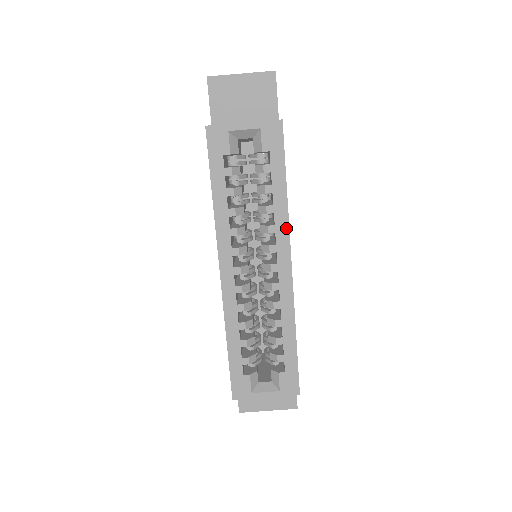
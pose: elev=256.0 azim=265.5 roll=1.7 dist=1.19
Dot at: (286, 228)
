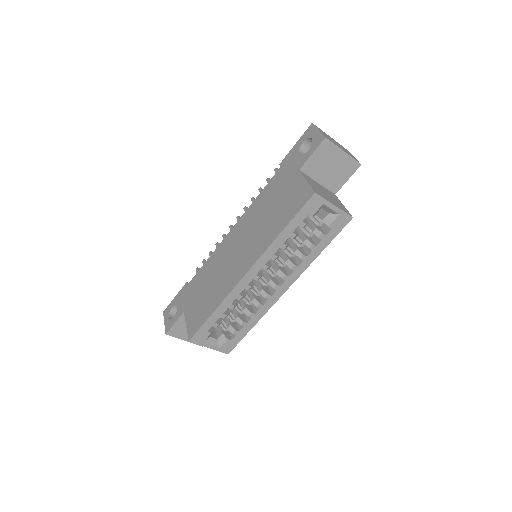
Dot at: (302, 271)
